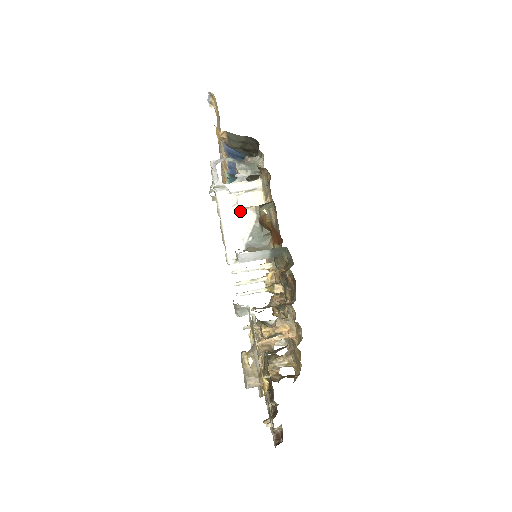
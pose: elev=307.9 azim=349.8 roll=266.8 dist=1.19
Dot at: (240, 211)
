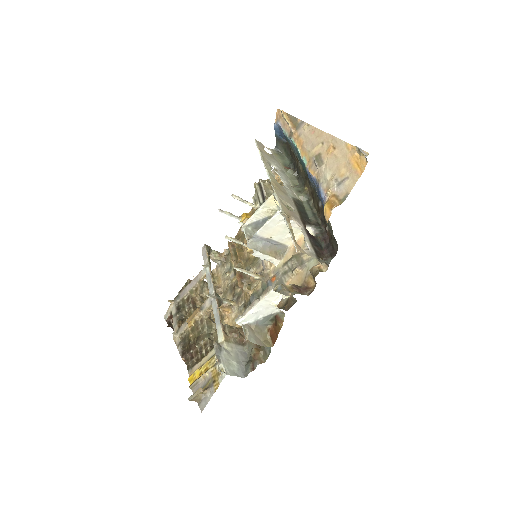
Dot at: (274, 305)
